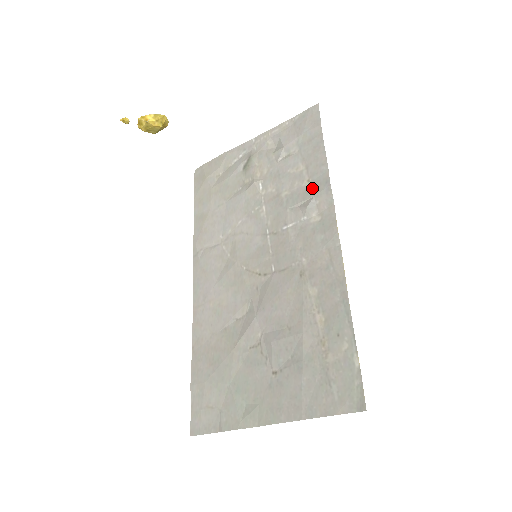
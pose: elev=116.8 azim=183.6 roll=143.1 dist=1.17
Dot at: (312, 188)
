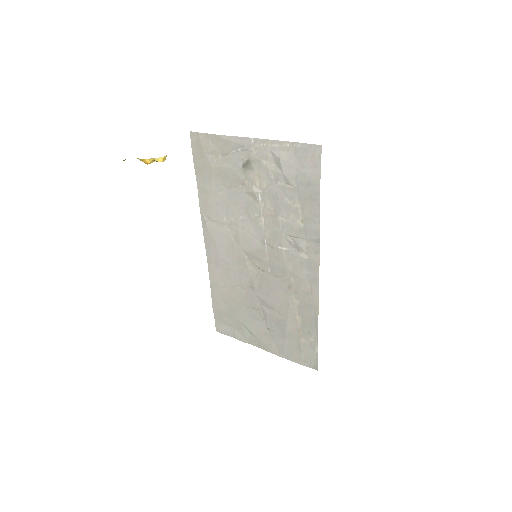
Dot at: (304, 231)
